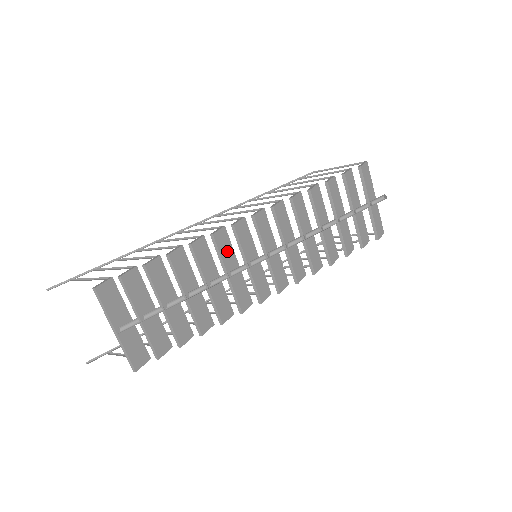
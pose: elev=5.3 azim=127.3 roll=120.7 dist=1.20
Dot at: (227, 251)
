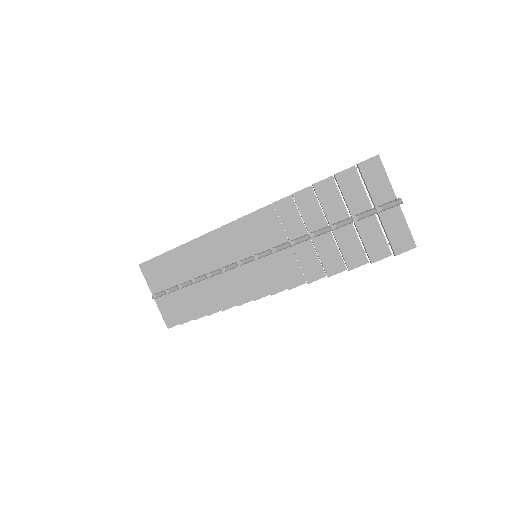
Dot at: (223, 249)
